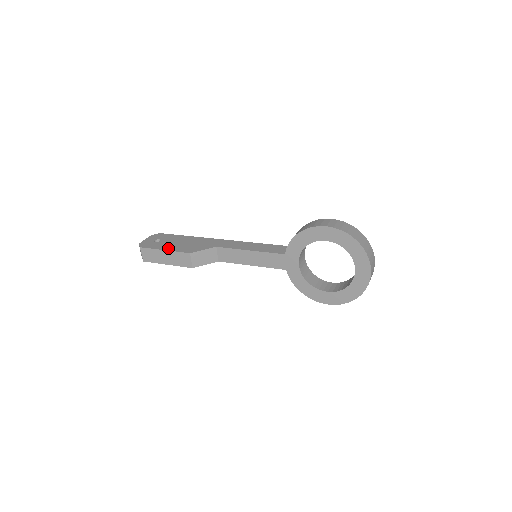
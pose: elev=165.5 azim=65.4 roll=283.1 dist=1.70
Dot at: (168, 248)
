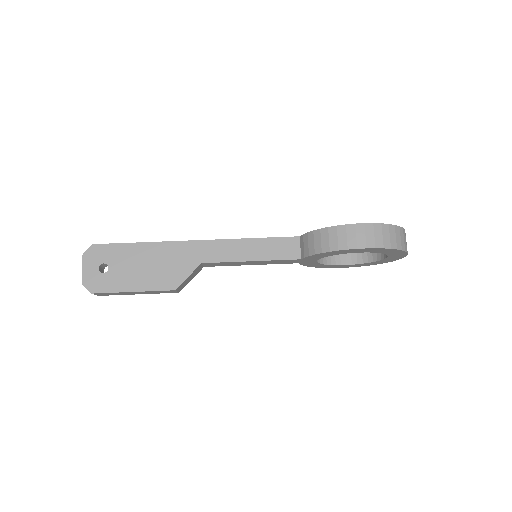
Dot at: (135, 286)
